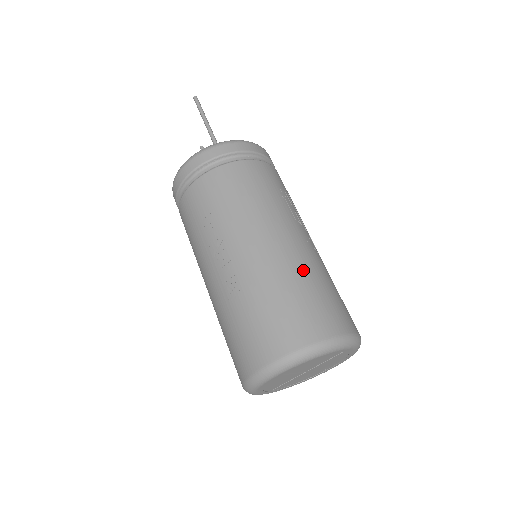
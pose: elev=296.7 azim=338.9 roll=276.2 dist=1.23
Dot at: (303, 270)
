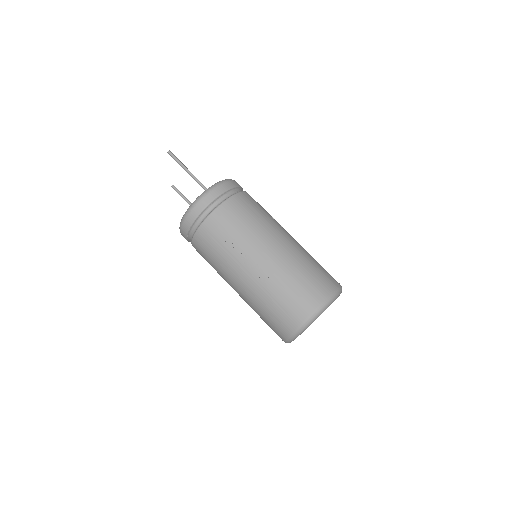
Dot at: (303, 256)
